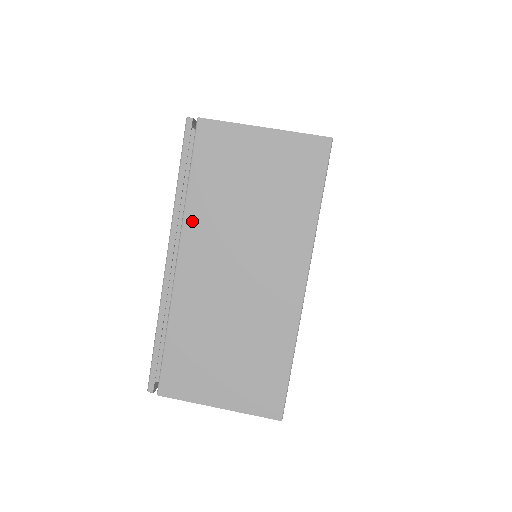
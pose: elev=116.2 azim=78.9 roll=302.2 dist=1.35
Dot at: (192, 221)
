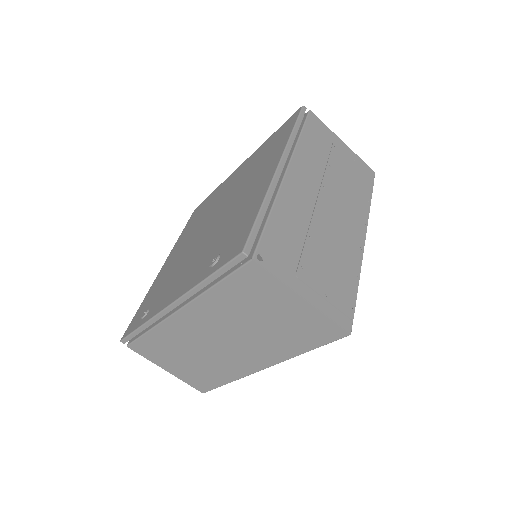
Dot at: (203, 303)
